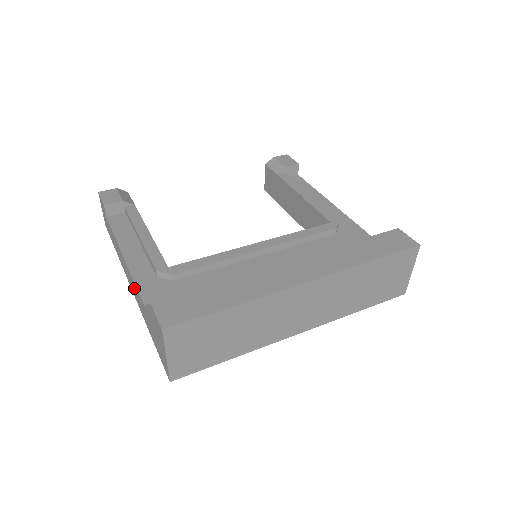
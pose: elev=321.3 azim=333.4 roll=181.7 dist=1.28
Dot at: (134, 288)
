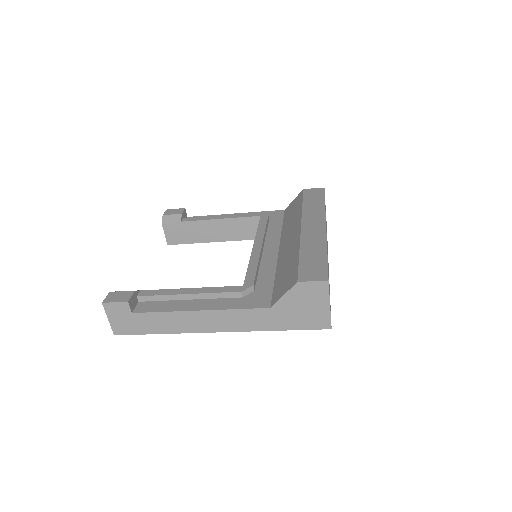
Dot at: (235, 318)
